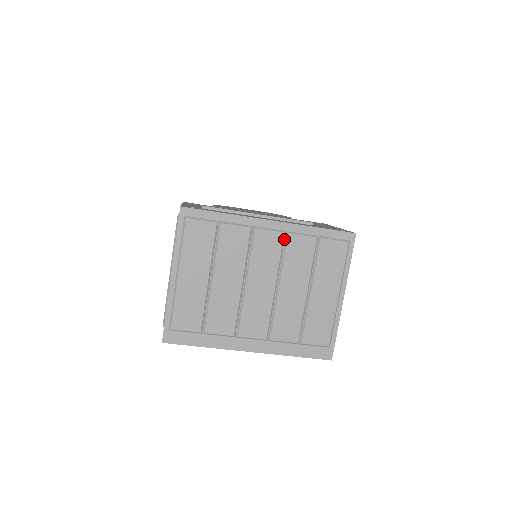
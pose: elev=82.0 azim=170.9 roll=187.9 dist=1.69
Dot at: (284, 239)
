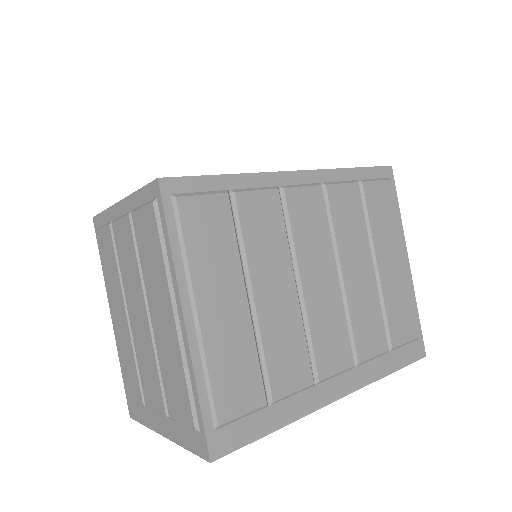
Dot at: (322, 196)
